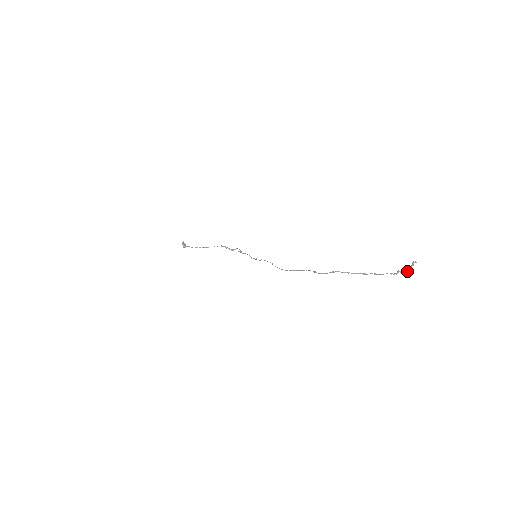
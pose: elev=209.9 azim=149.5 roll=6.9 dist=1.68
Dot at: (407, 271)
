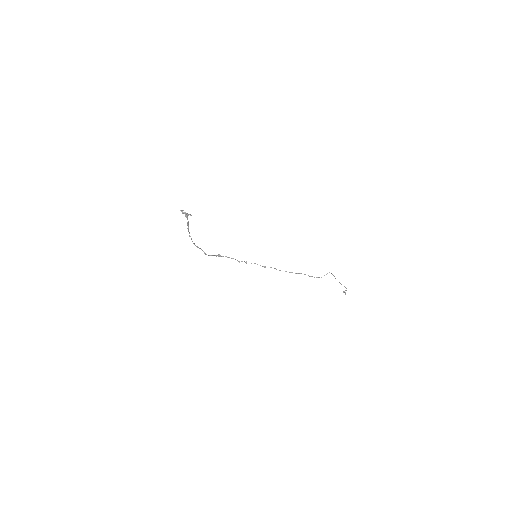
Dot at: (345, 294)
